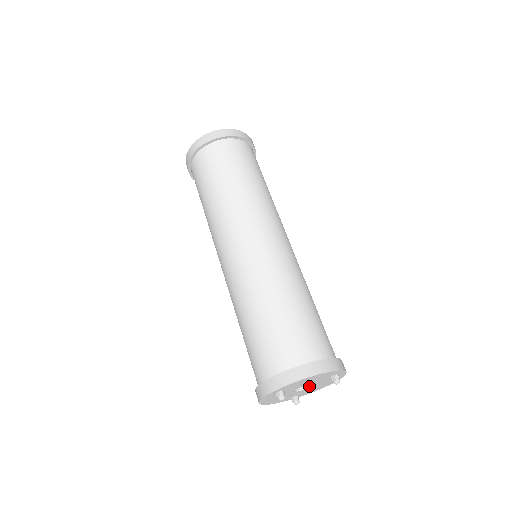
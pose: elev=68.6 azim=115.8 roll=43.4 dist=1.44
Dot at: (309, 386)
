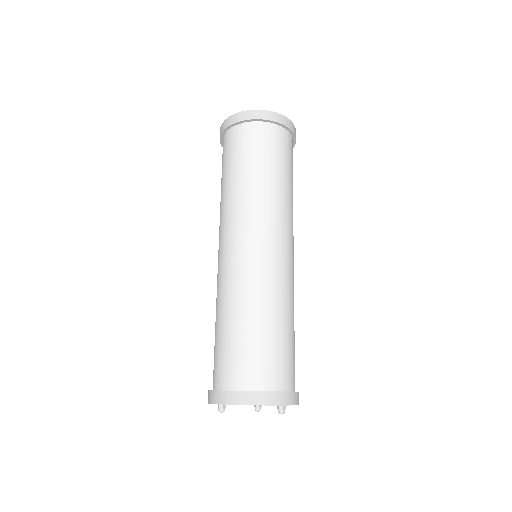
Dot at: occluded
